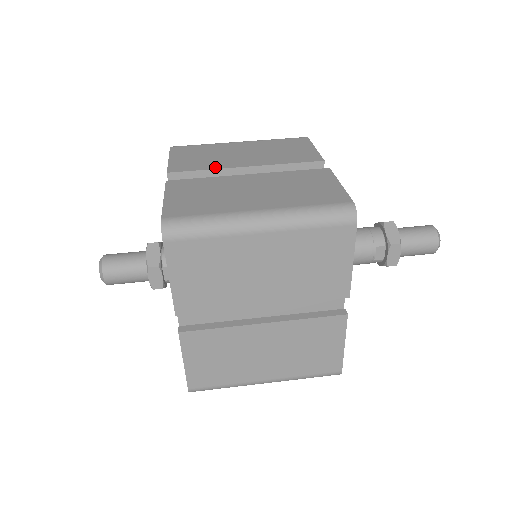
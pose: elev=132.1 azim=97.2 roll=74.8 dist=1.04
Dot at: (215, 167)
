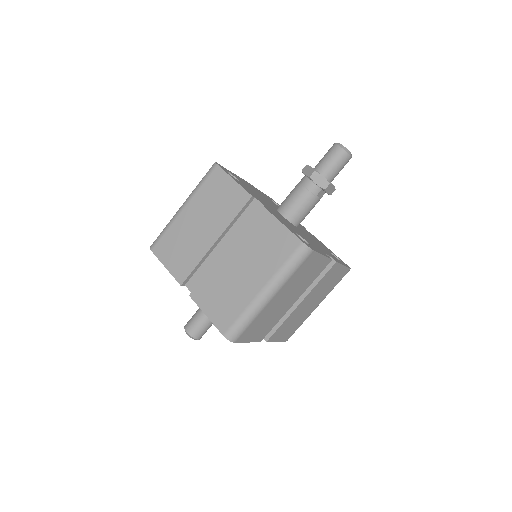
Dot at: (199, 258)
